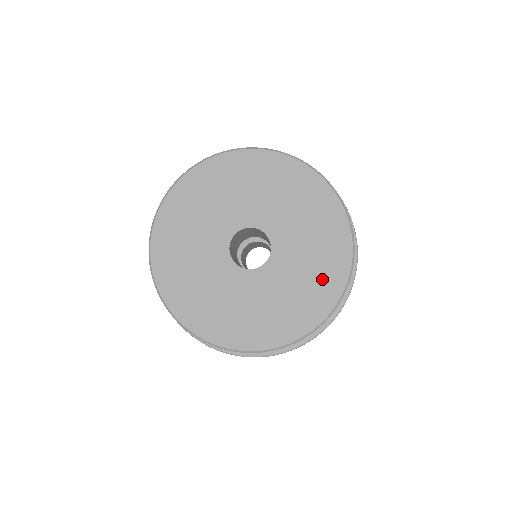
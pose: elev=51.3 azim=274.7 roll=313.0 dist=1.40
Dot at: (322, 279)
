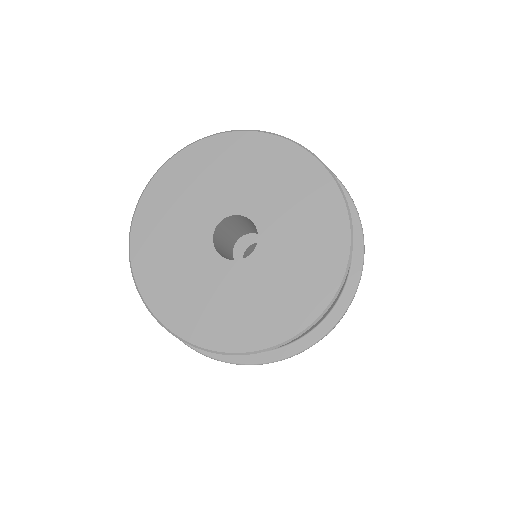
Dot at: (322, 240)
